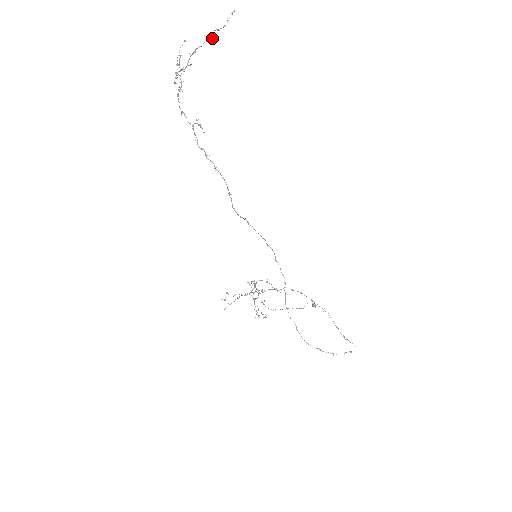
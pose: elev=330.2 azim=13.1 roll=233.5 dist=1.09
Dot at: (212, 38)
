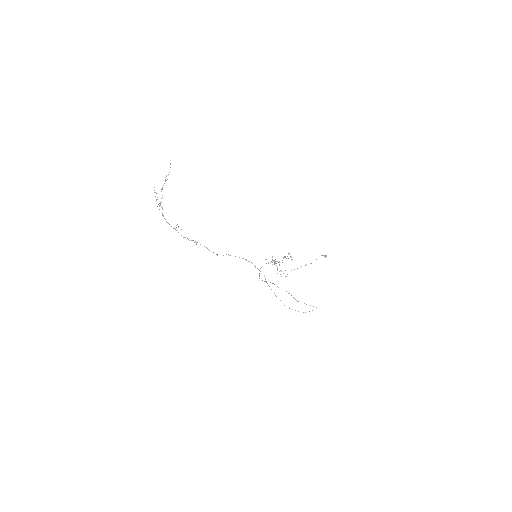
Dot at: occluded
